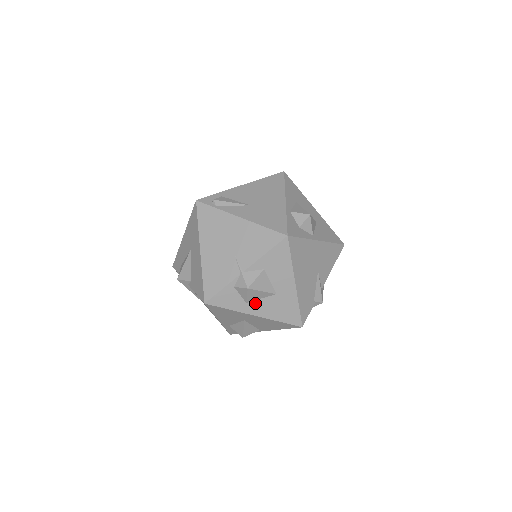
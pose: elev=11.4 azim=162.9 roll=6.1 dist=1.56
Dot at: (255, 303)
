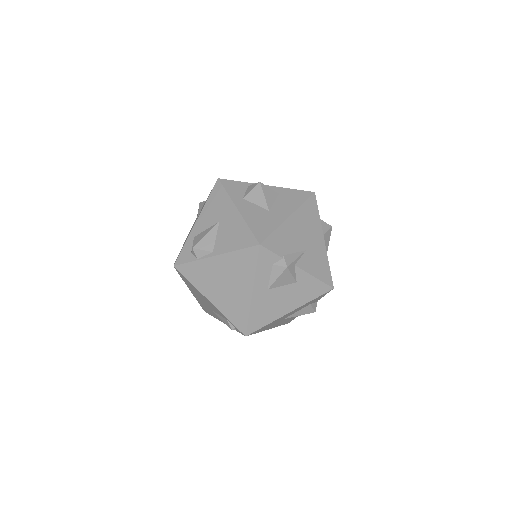
Dot at: (248, 203)
